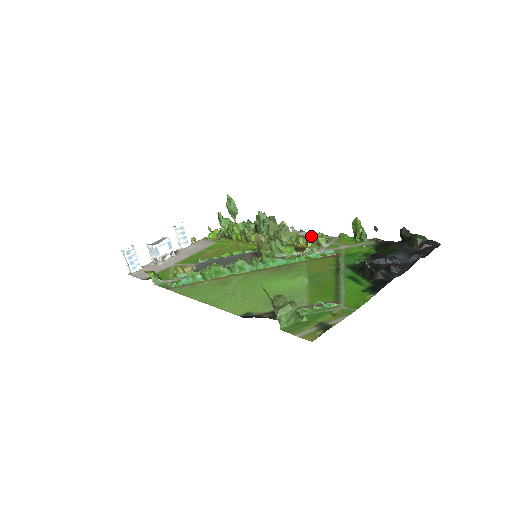
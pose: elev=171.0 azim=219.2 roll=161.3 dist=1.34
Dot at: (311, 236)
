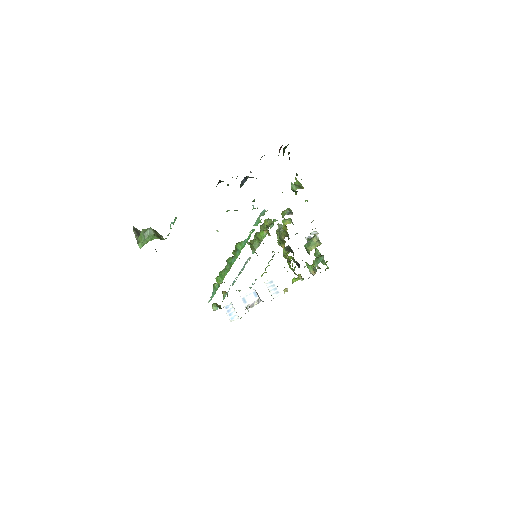
Dot at: (287, 219)
